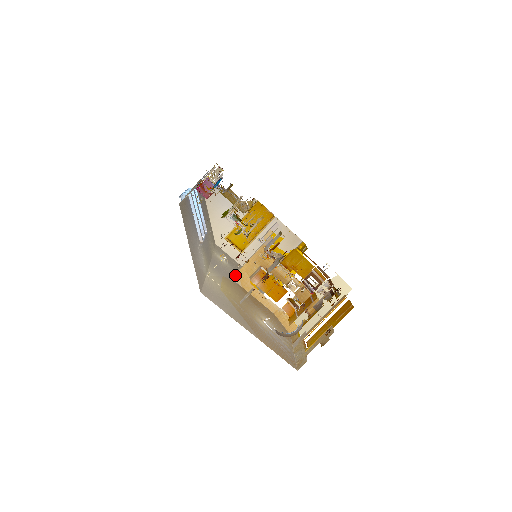
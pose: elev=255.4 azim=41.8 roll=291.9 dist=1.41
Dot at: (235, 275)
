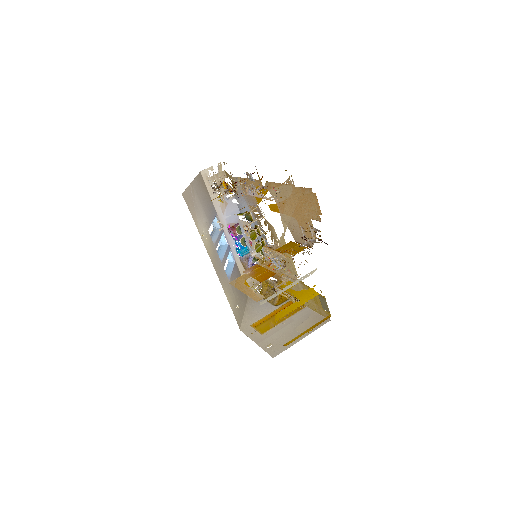
Dot at: (233, 281)
